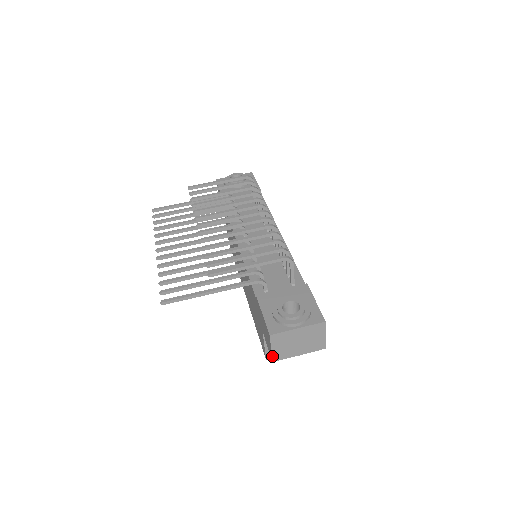
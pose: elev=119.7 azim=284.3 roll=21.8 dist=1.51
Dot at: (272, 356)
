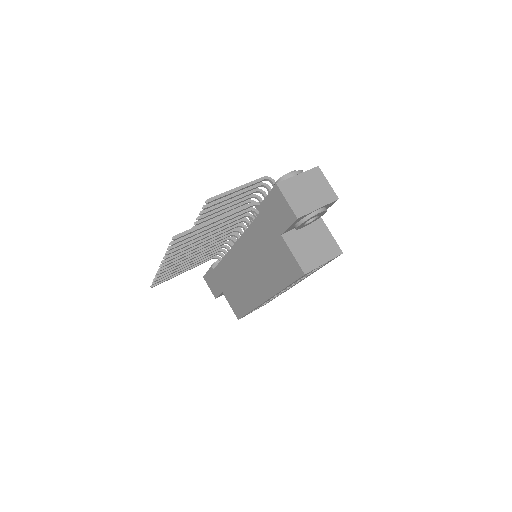
Dot at: (293, 211)
